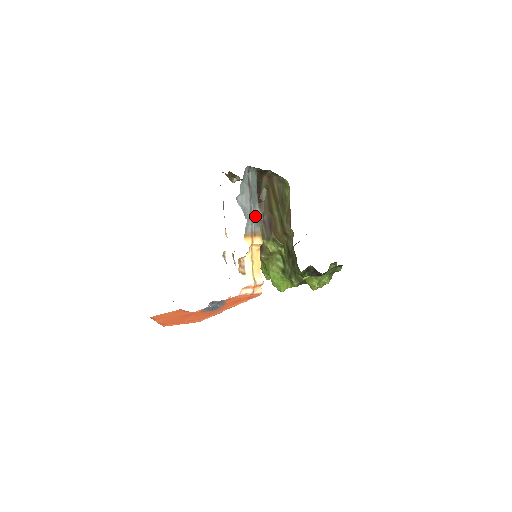
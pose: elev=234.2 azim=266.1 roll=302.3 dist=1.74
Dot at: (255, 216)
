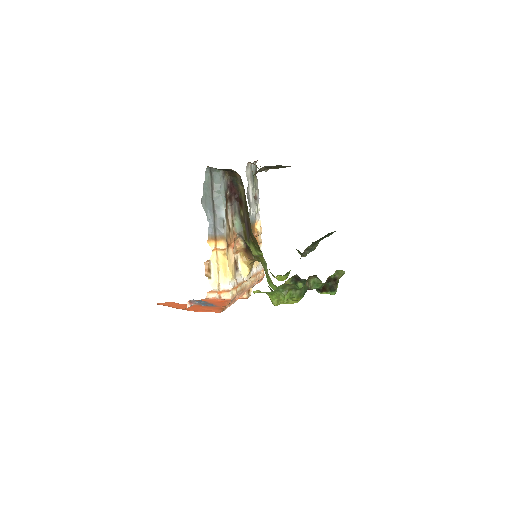
Dot at: (219, 219)
